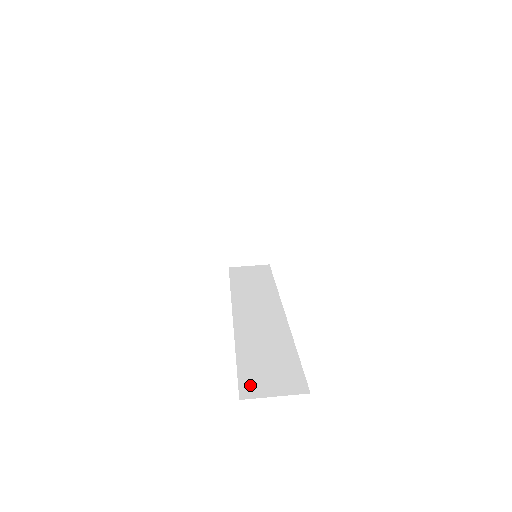
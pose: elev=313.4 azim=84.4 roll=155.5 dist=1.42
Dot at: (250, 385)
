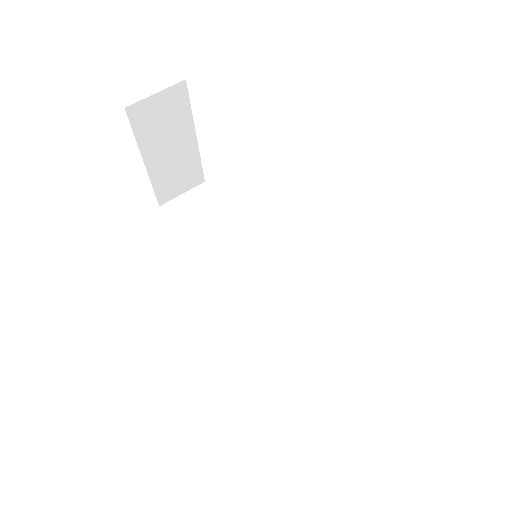
Dot at: (325, 414)
